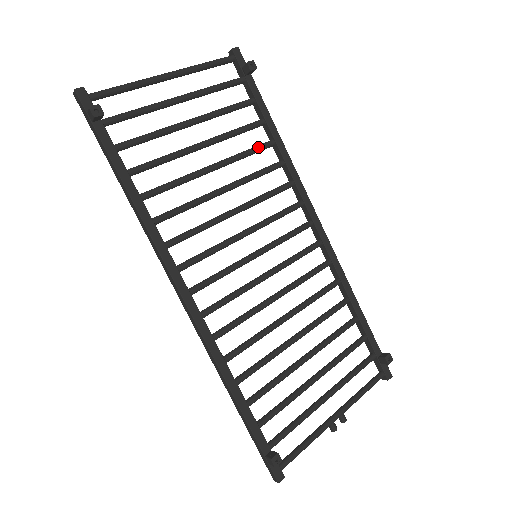
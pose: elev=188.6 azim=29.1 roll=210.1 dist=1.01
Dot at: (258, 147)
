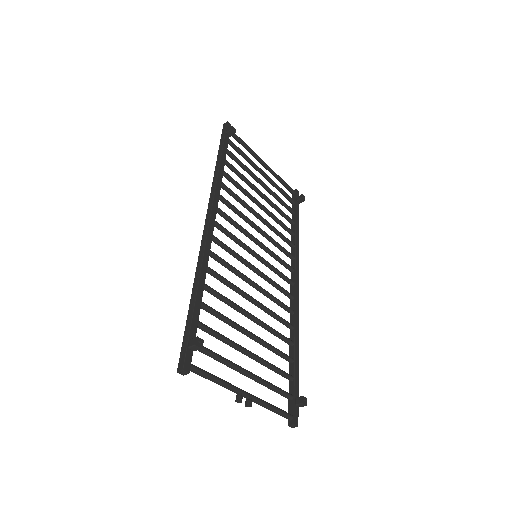
Dot at: occluded
